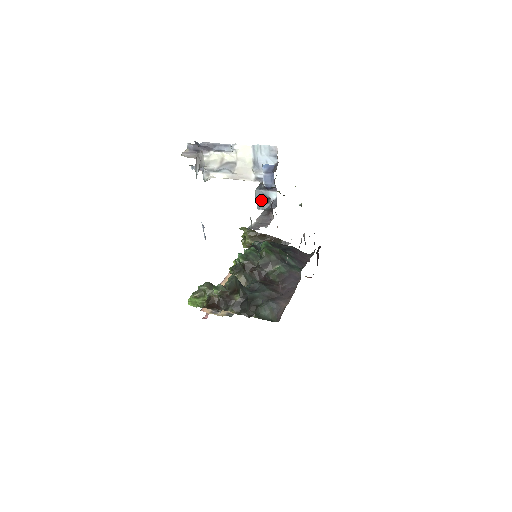
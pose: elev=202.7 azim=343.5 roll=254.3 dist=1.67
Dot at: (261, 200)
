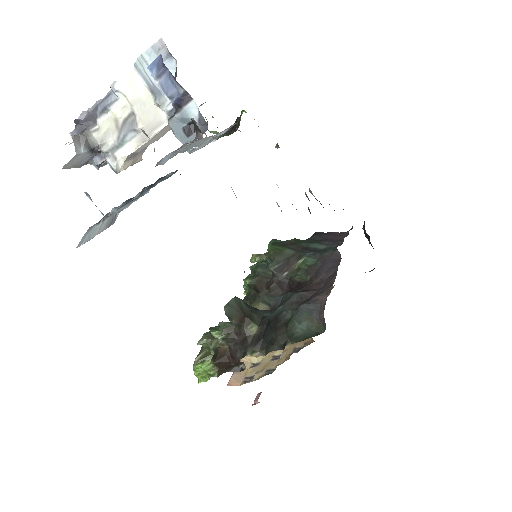
Dot at: (183, 133)
